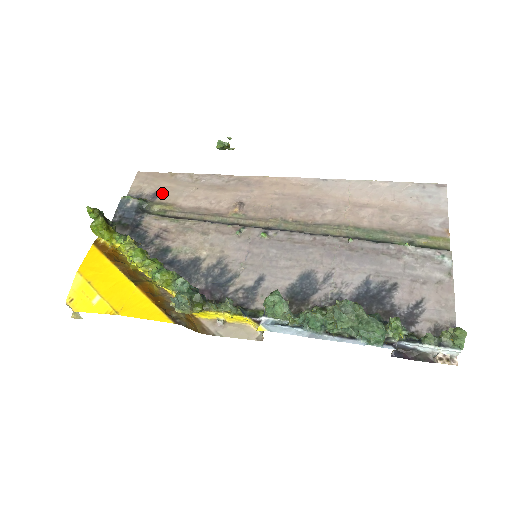
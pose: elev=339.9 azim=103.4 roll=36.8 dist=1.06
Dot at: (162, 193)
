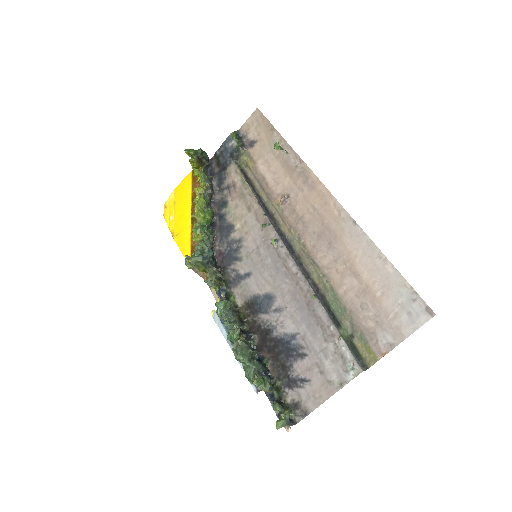
Dot at: (256, 144)
